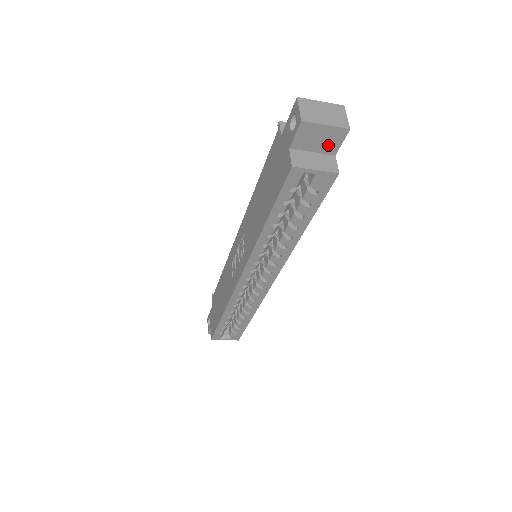
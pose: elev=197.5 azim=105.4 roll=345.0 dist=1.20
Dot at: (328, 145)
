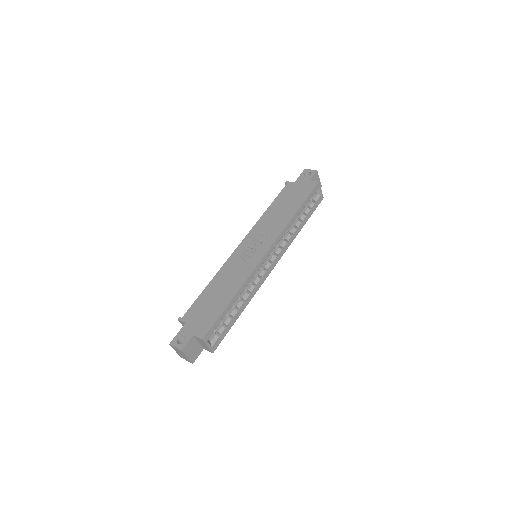
Dot at: occluded
